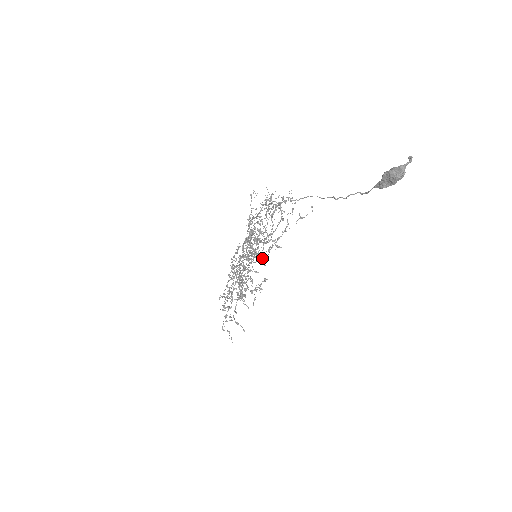
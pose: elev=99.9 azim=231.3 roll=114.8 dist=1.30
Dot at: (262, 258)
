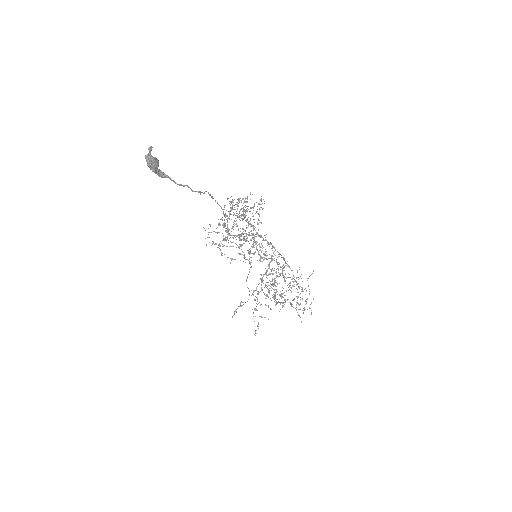
Dot at: (243, 255)
